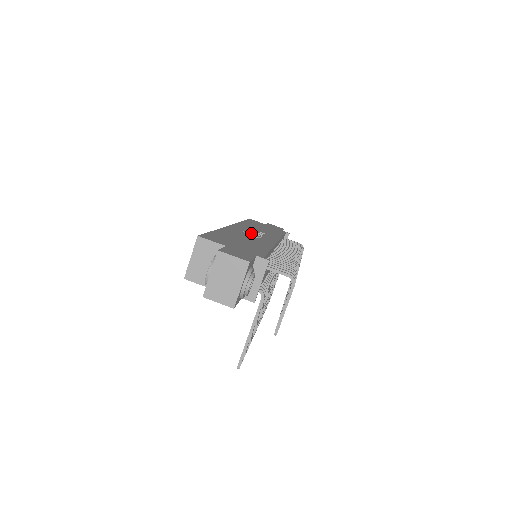
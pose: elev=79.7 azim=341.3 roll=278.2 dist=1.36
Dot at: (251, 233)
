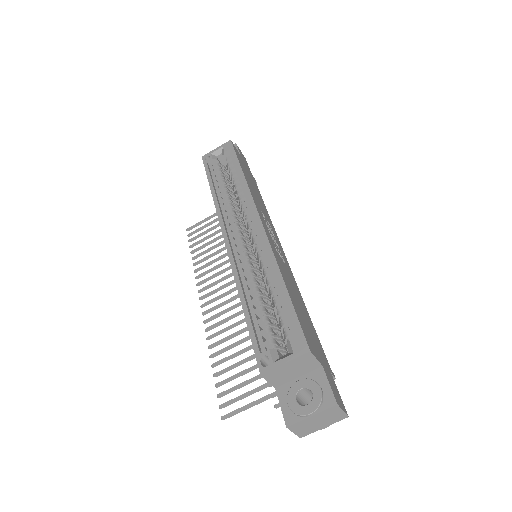
Dot at: occluded
